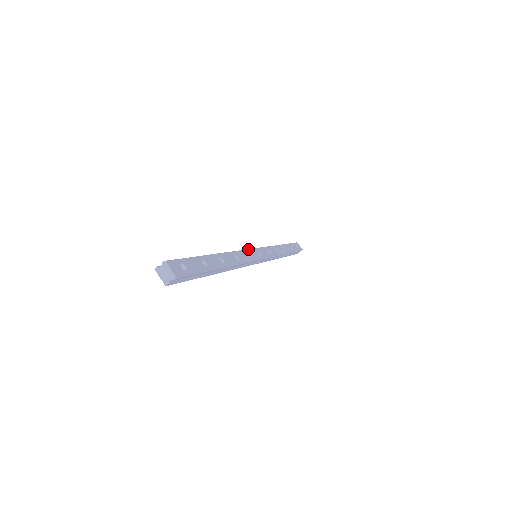
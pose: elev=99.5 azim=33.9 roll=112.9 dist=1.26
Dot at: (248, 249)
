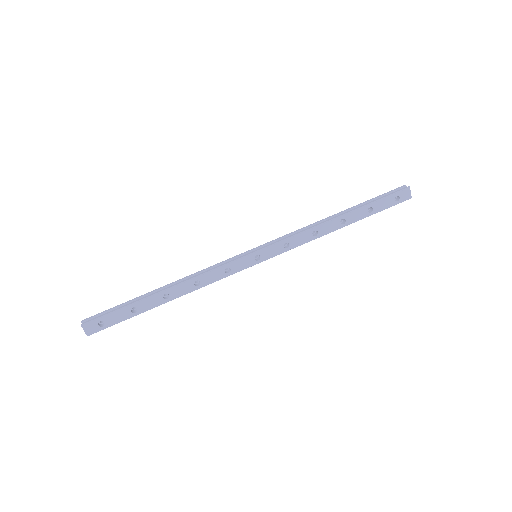
Dot at: (233, 261)
